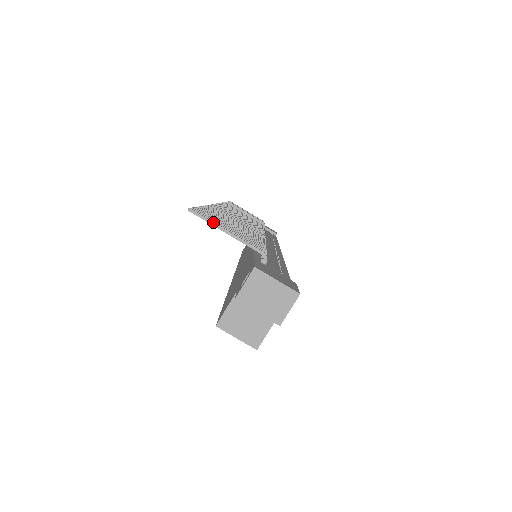
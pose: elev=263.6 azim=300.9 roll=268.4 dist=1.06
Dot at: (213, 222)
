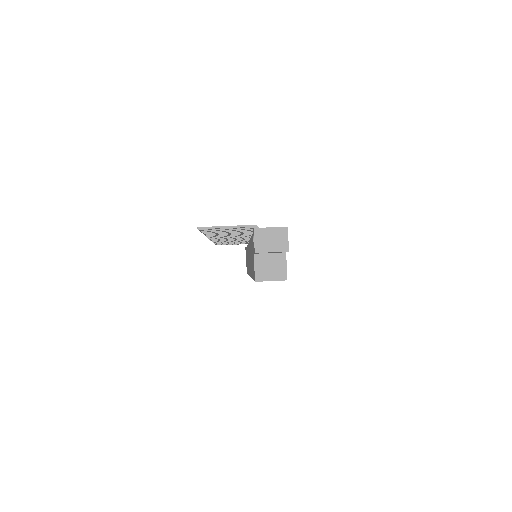
Dot at: (216, 226)
